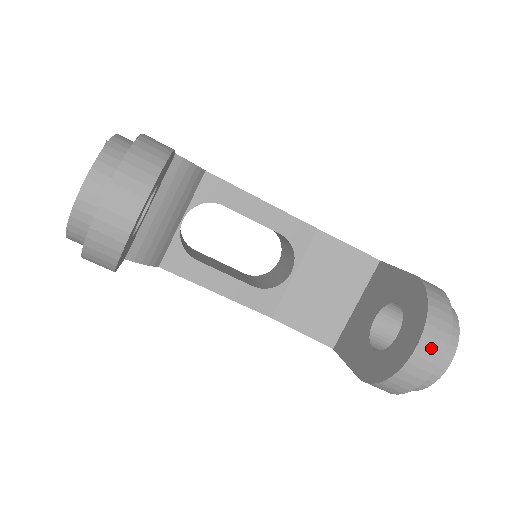
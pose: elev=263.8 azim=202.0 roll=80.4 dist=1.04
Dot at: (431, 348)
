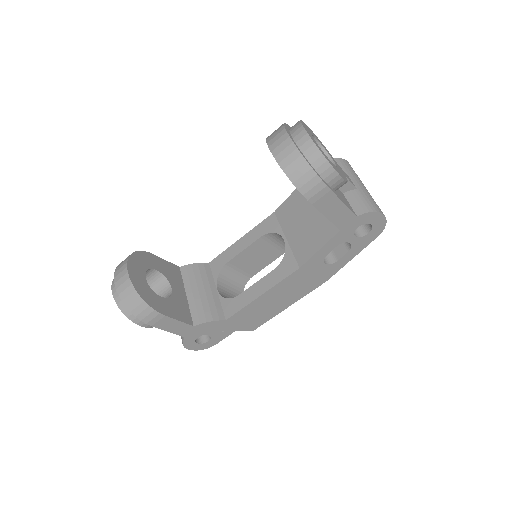
Dot at: (277, 139)
